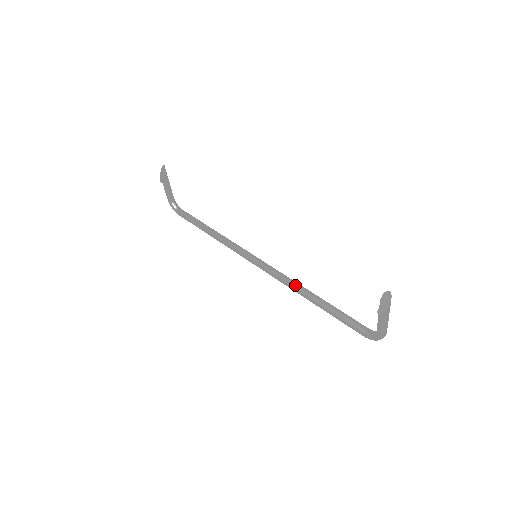
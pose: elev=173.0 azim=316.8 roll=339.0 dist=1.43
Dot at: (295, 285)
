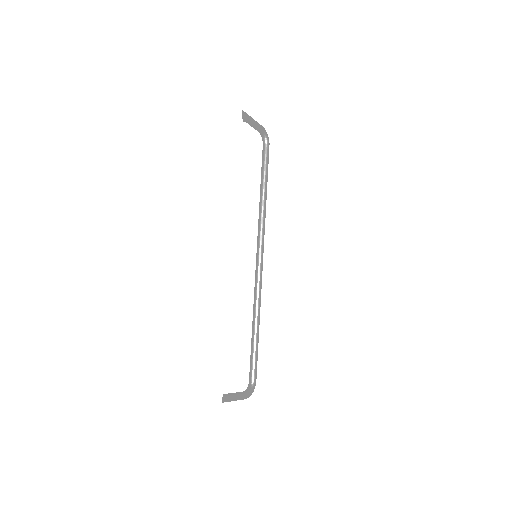
Dot at: (254, 306)
